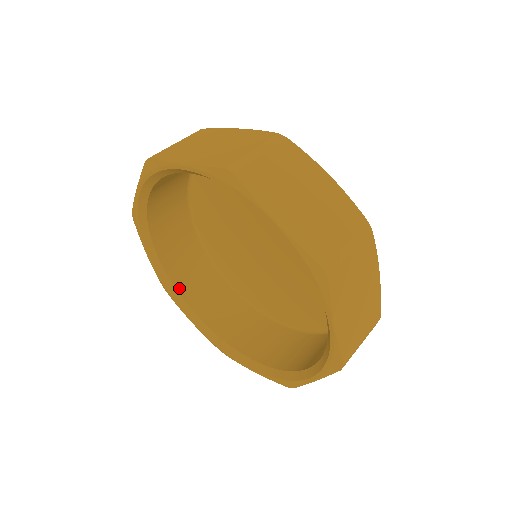
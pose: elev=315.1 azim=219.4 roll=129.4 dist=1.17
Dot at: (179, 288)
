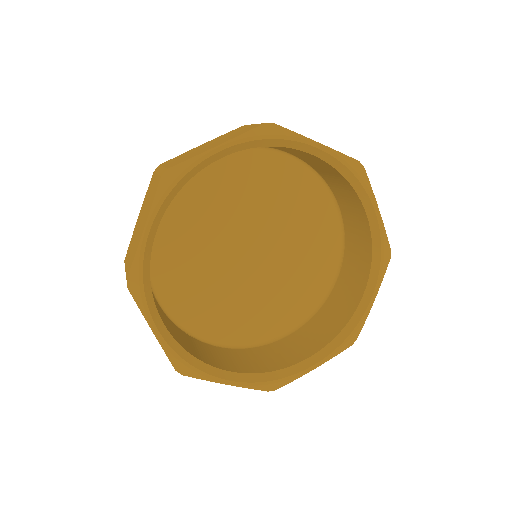
Dot at: (195, 356)
